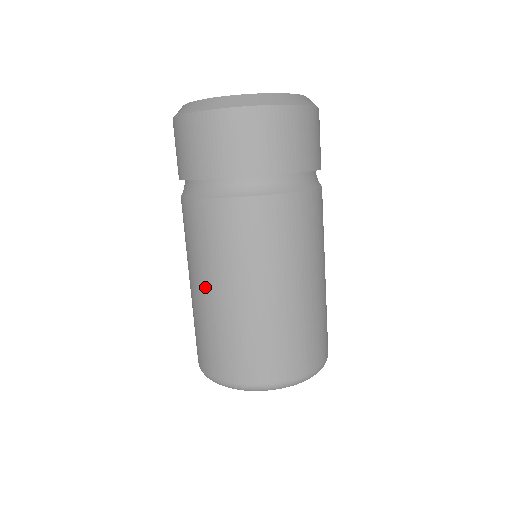
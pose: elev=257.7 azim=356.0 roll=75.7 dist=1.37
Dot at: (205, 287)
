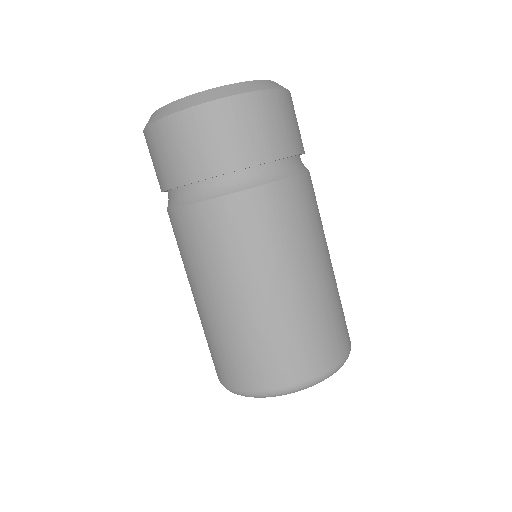
Dot at: occluded
